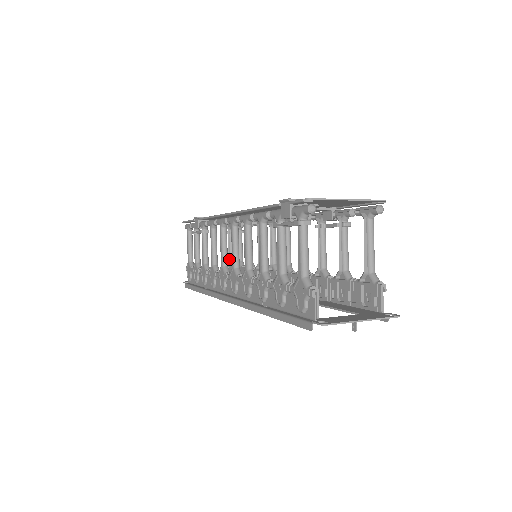
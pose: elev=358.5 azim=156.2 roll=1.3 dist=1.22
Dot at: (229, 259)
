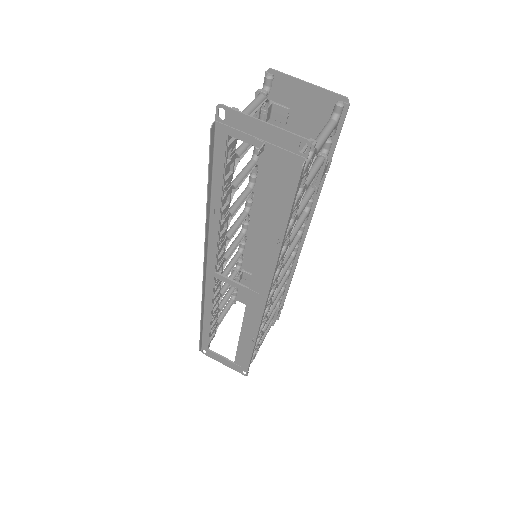
Dot at: occluded
